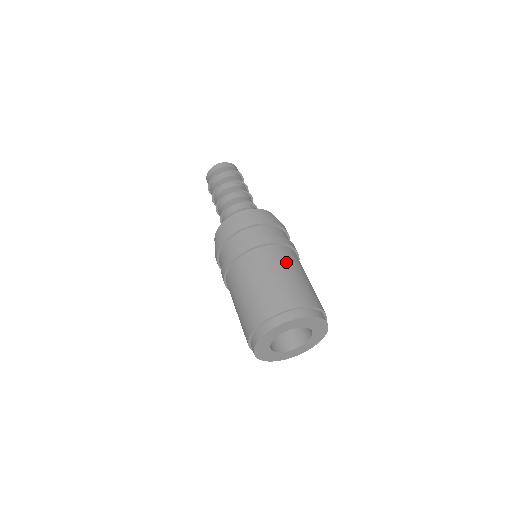
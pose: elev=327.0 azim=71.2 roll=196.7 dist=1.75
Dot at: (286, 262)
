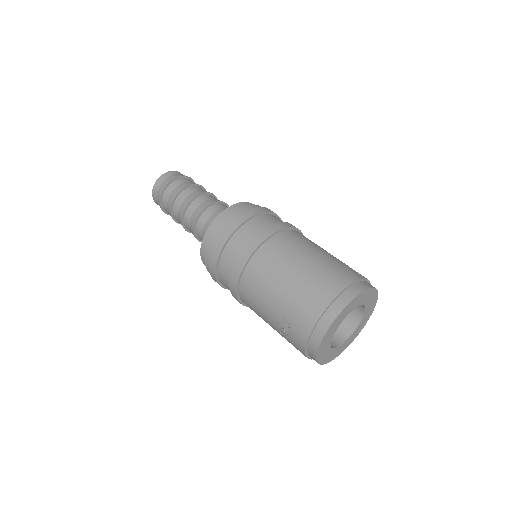
Dot at: occluded
